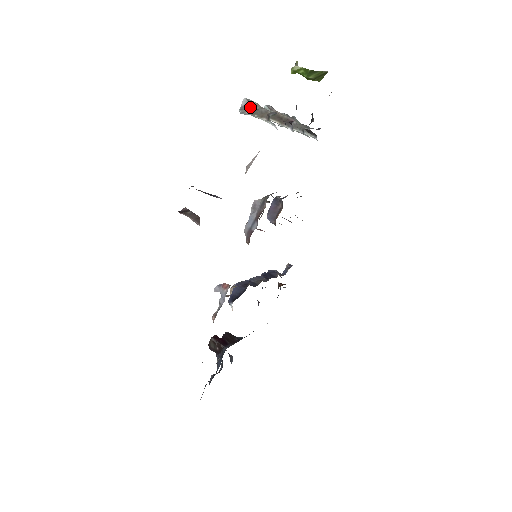
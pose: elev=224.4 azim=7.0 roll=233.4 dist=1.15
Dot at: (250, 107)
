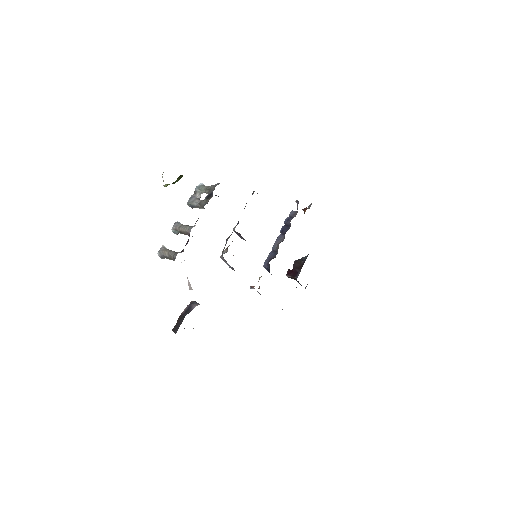
Dot at: (164, 256)
